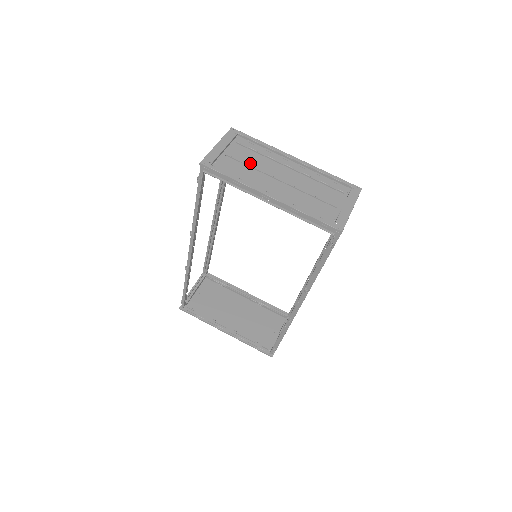
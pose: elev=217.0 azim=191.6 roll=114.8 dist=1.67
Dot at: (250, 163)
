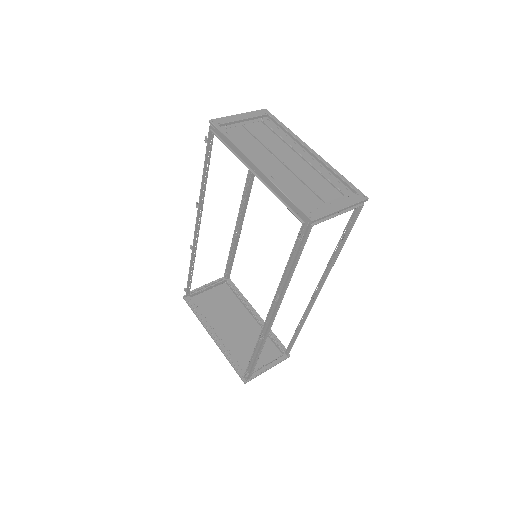
Dot at: (261, 138)
